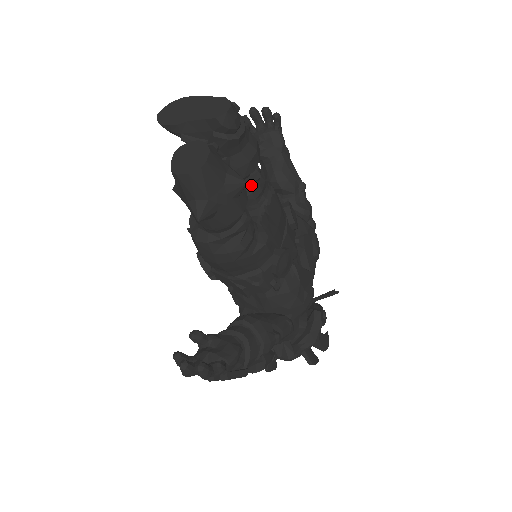
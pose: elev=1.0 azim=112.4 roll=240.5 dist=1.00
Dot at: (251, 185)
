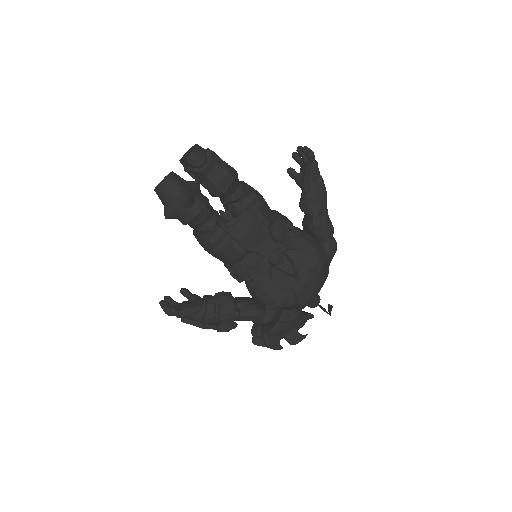
Dot at: (236, 203)
